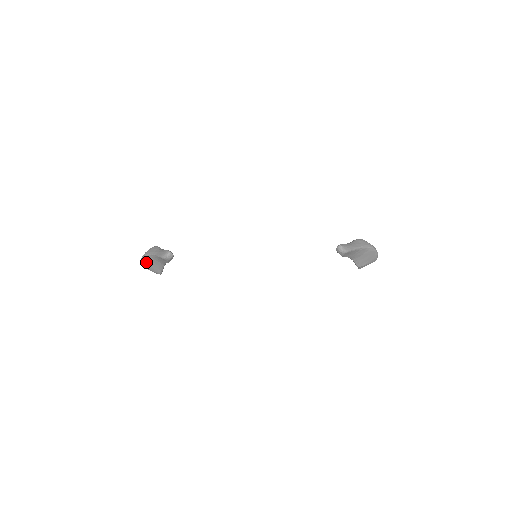
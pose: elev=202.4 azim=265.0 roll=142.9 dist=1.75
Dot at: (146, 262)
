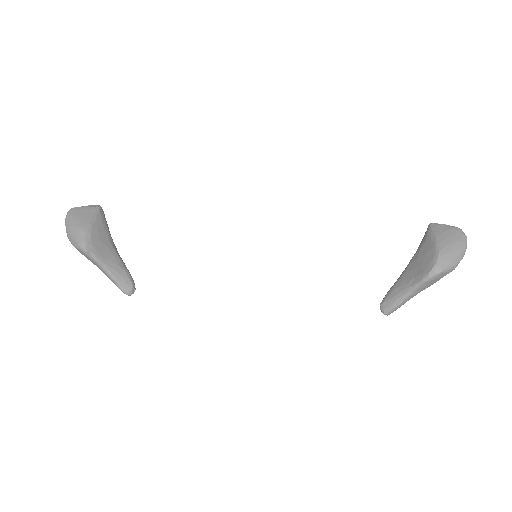
Dot at: occluded
